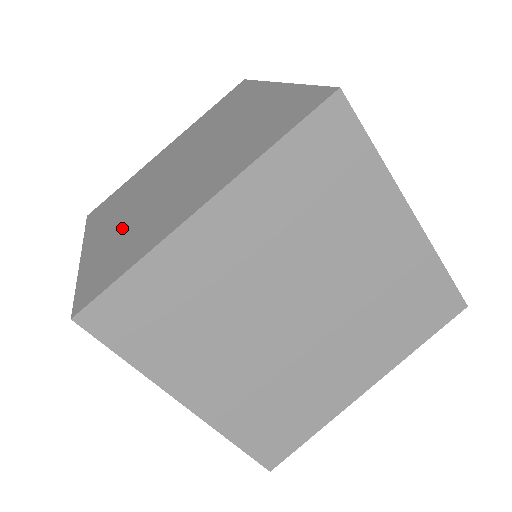
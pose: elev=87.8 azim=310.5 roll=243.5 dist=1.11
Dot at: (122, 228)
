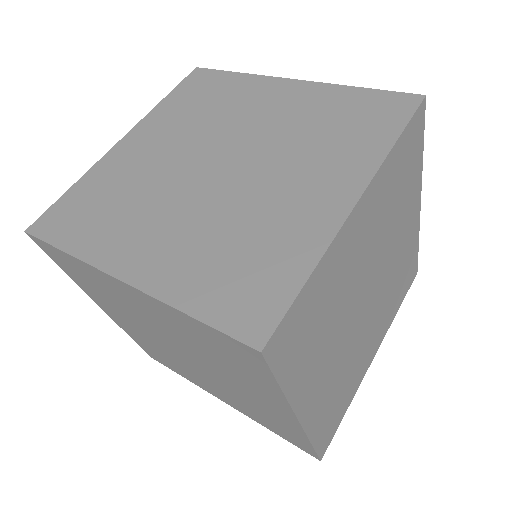
Dot at: occluded
